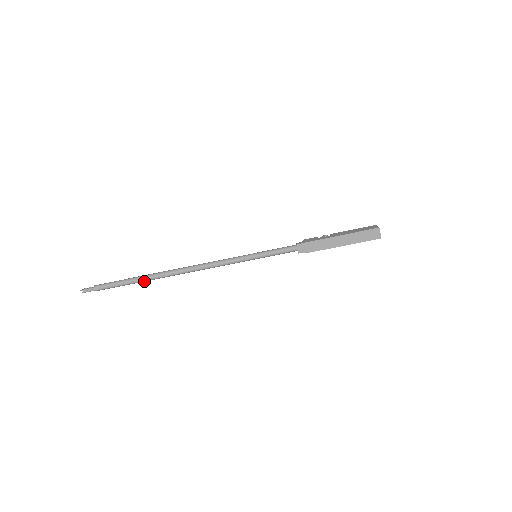
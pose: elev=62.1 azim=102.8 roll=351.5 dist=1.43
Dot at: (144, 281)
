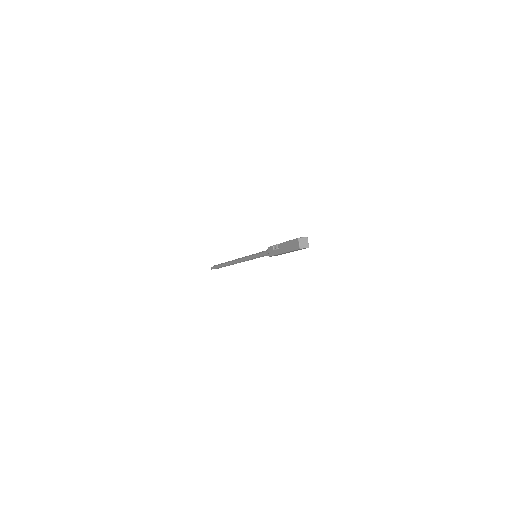
Dot at: occluded
